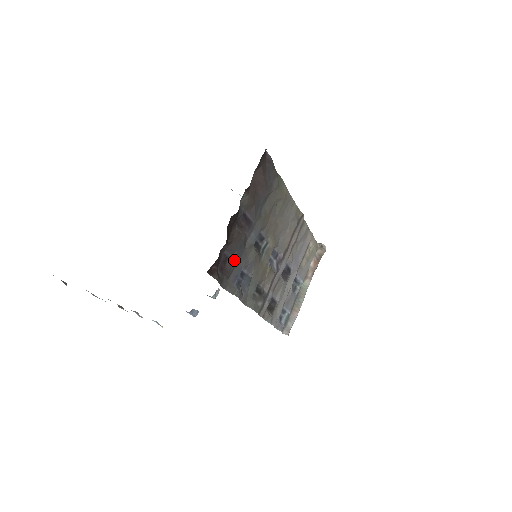
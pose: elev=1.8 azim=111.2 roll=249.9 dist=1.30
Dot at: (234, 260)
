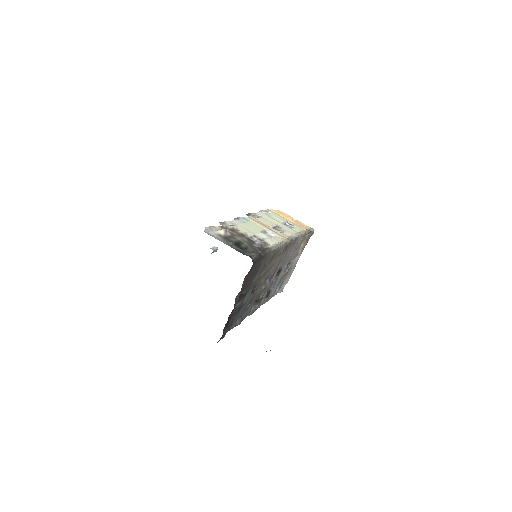
Dot at: (235, 316)
